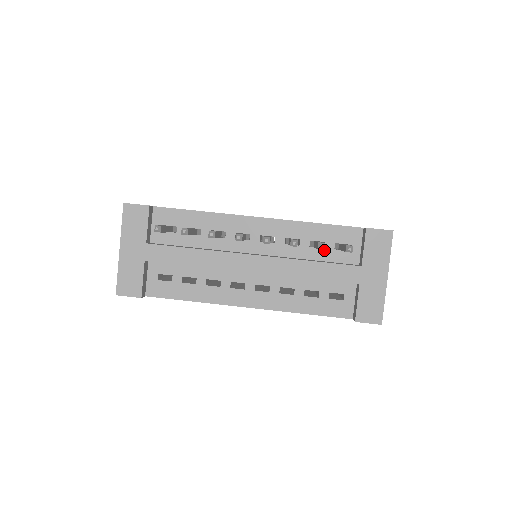
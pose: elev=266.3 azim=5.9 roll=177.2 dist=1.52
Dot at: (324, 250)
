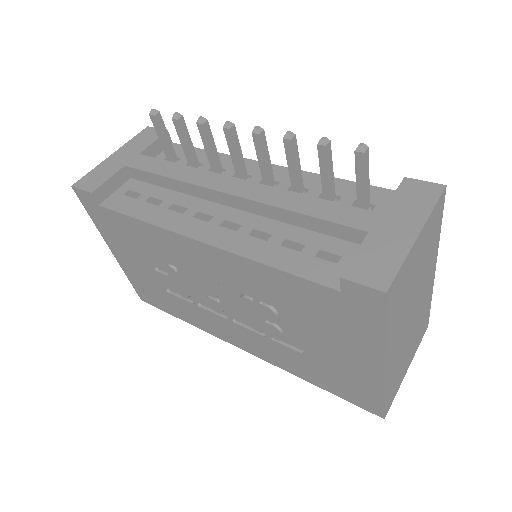
Dot at: occluded
